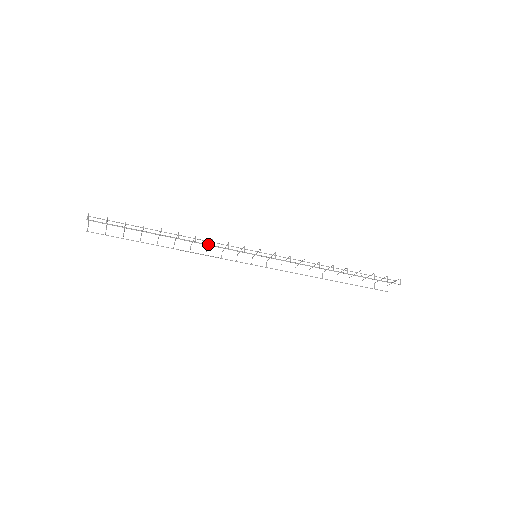
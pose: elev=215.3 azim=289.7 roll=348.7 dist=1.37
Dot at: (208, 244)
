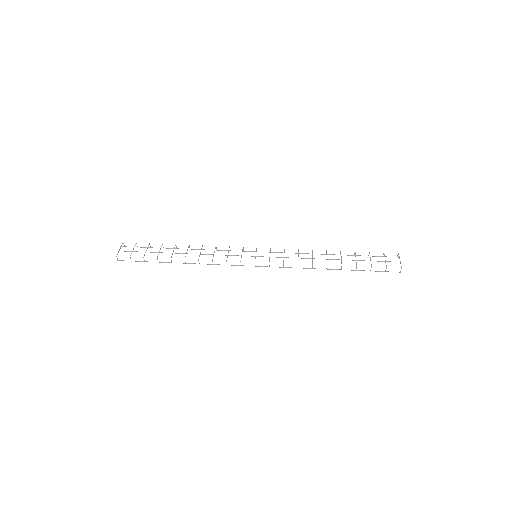
Dot at: (210, 264)
